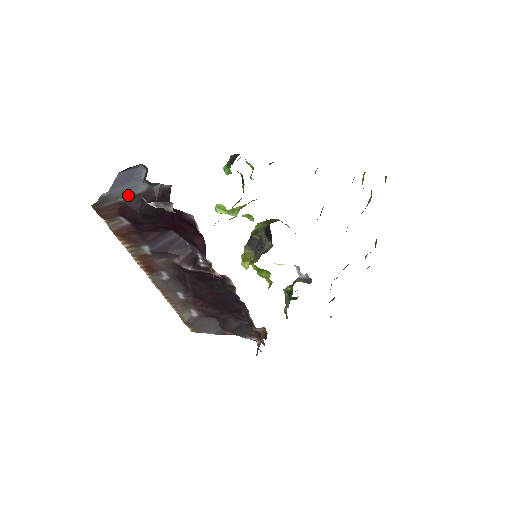
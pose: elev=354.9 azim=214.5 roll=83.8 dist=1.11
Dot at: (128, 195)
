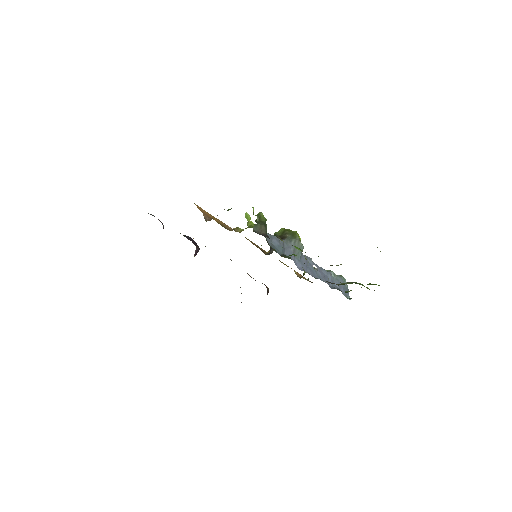
Dot at: (158, 219)
